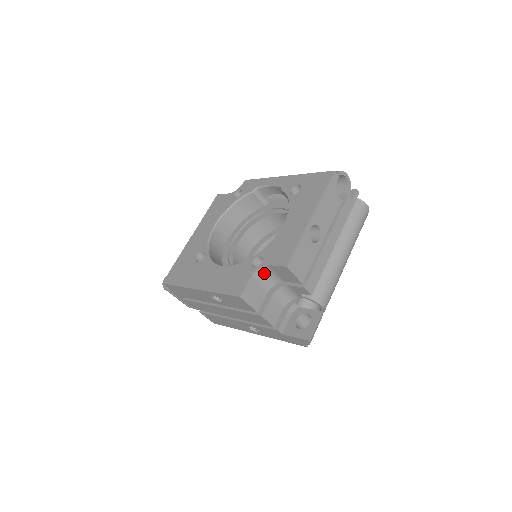
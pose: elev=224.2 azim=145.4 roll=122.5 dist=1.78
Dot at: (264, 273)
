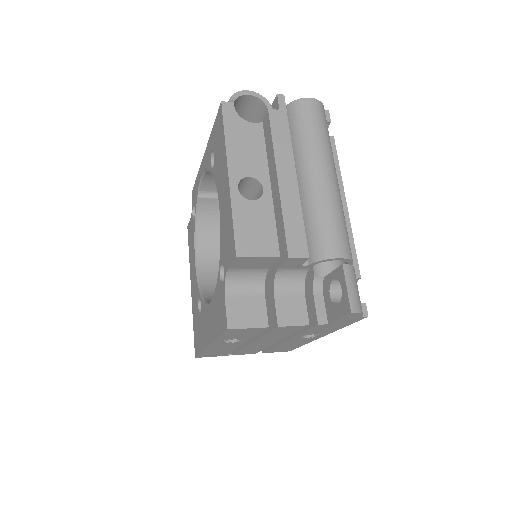
Dot at: (237, 279)
